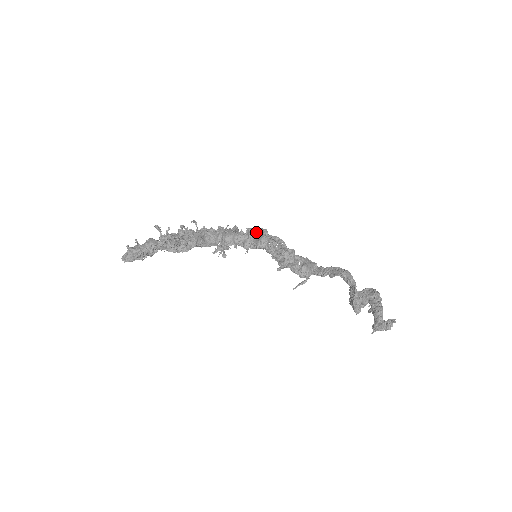
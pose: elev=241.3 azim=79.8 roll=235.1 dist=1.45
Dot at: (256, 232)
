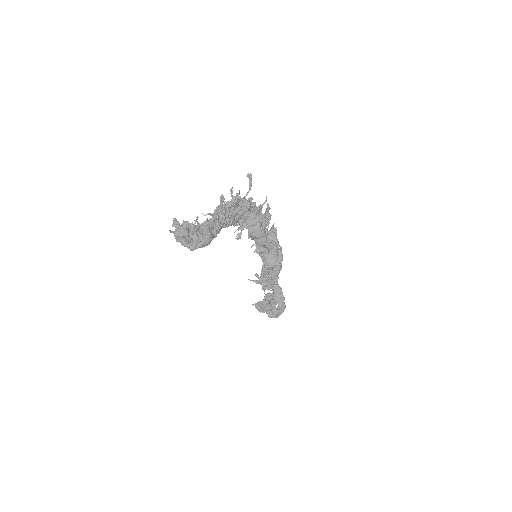
Dot at: (276, 243)
